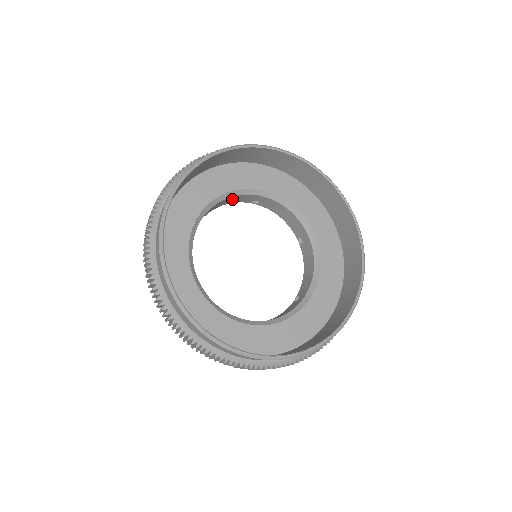
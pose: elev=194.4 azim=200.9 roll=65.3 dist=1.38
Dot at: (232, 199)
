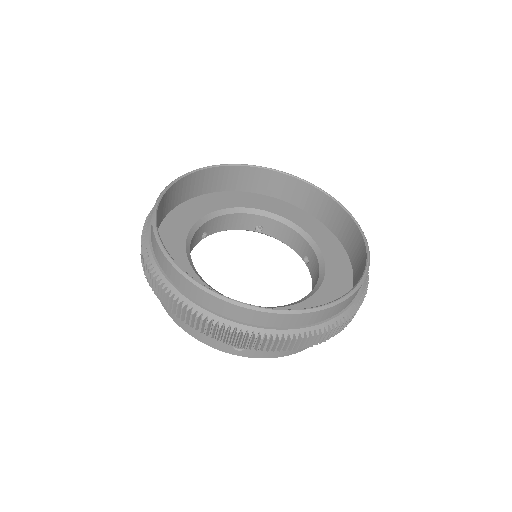
Dot at: (235, 221)
